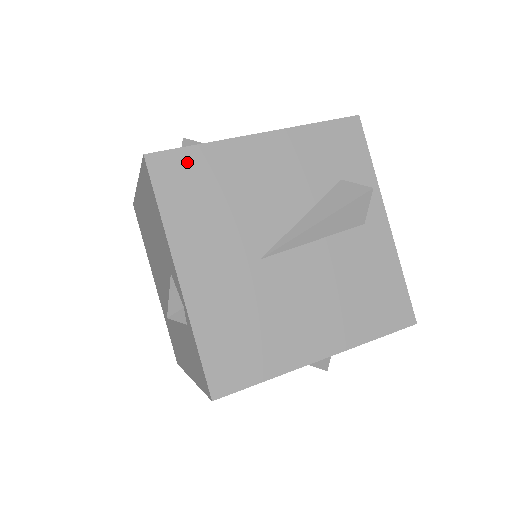
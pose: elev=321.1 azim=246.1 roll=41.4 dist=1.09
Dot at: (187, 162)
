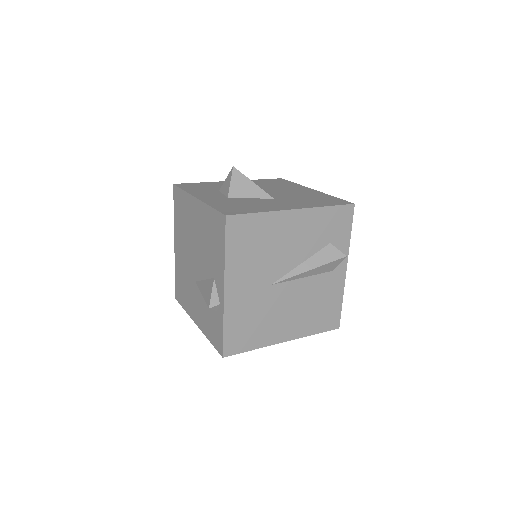
Dot at: (249, 223)
